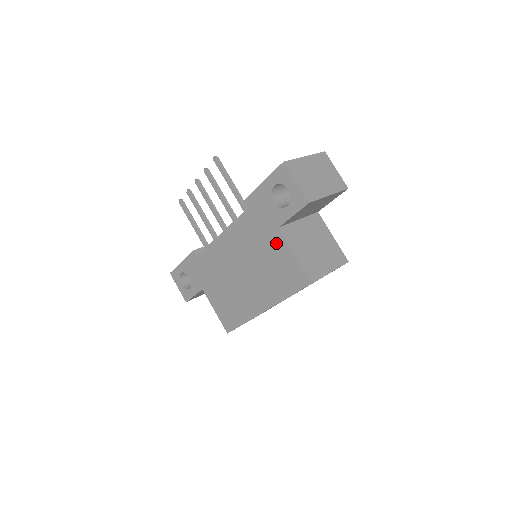
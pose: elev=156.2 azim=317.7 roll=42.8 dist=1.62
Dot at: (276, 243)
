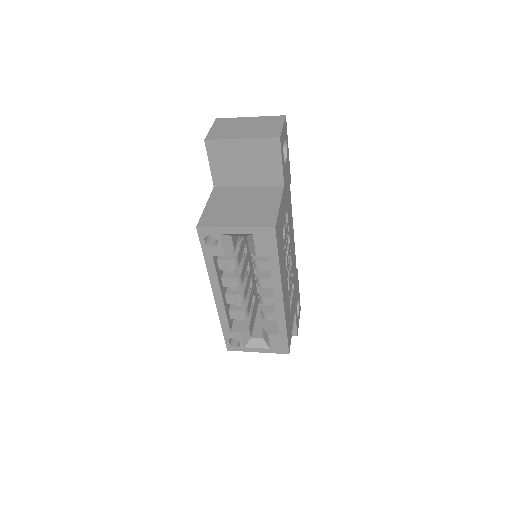
Dot at: occluded
